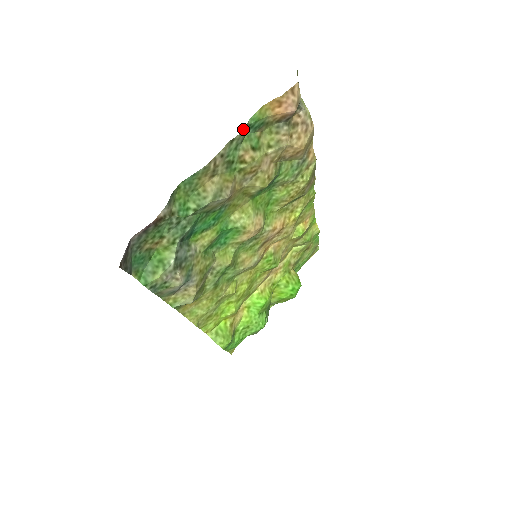
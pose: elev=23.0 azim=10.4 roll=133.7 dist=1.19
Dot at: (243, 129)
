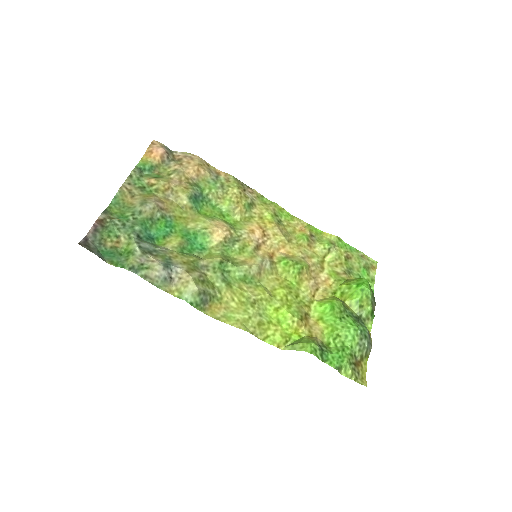
Dot at: (134, 169)
